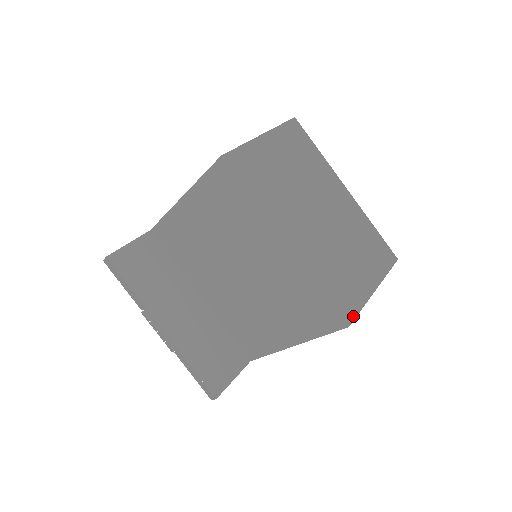
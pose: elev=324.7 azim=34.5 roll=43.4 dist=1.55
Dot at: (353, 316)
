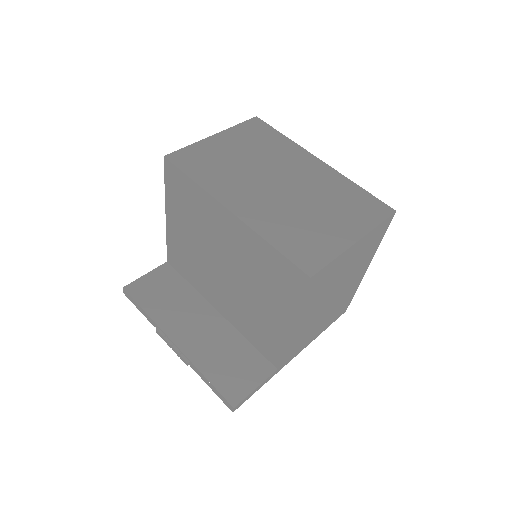
Dot at: (318, 267)
